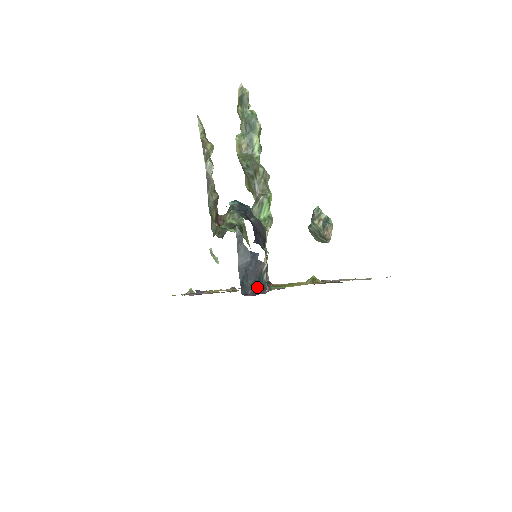
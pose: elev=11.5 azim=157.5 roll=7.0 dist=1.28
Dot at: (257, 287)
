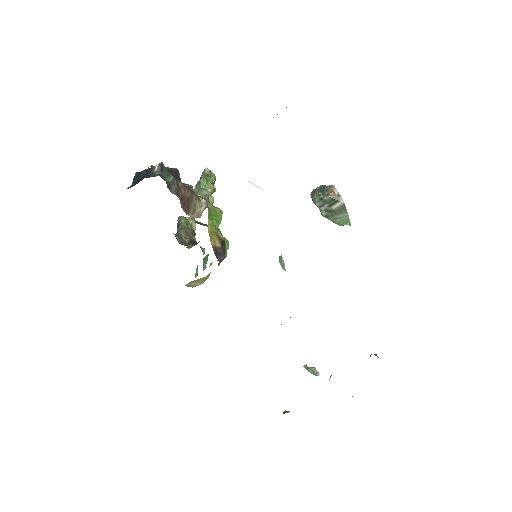
Dot at: (143, 178)
